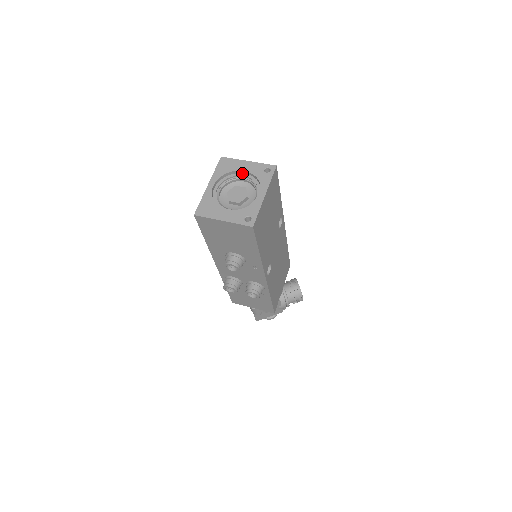
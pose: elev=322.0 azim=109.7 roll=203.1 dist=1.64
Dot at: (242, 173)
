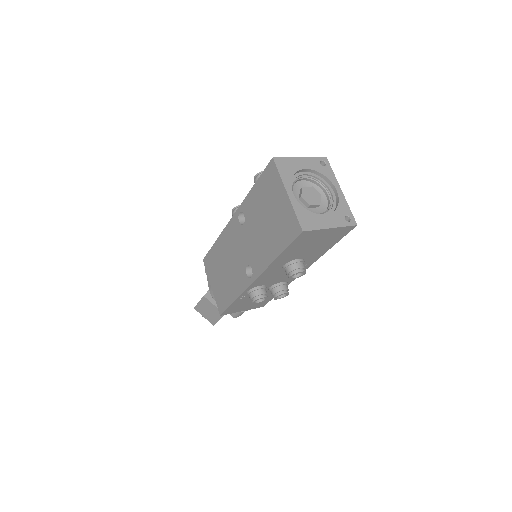
Dot at: (301, 172)
